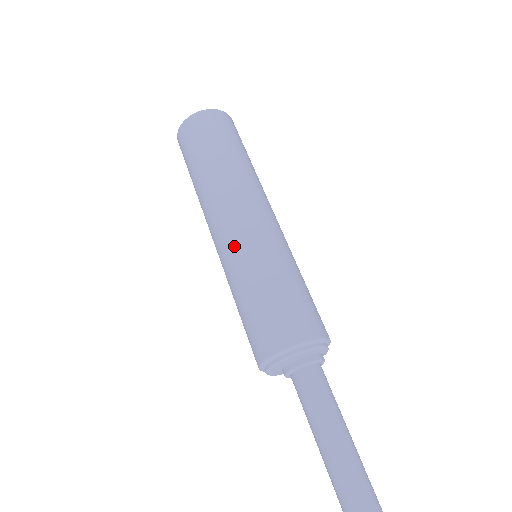
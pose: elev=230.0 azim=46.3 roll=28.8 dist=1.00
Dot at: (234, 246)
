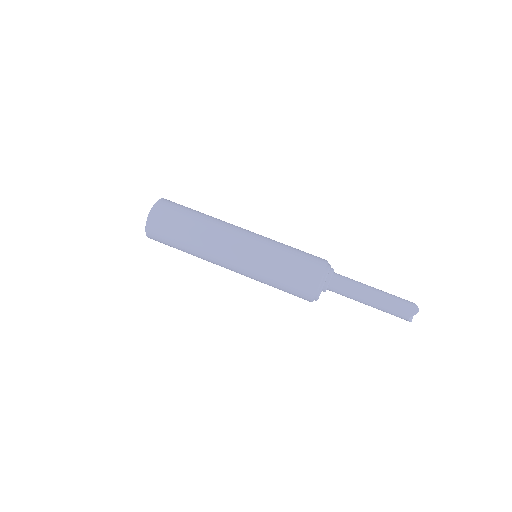
Dot at: (246, 274)
